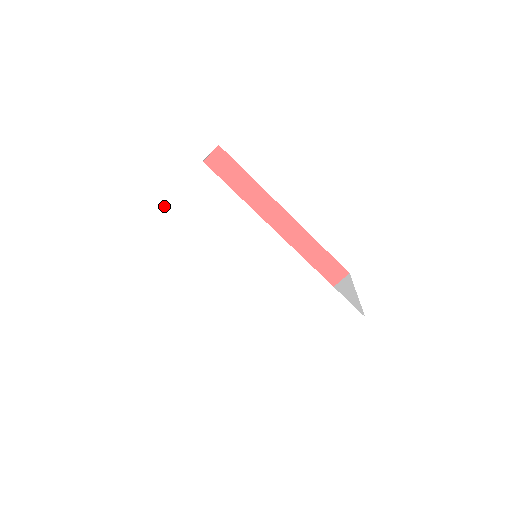
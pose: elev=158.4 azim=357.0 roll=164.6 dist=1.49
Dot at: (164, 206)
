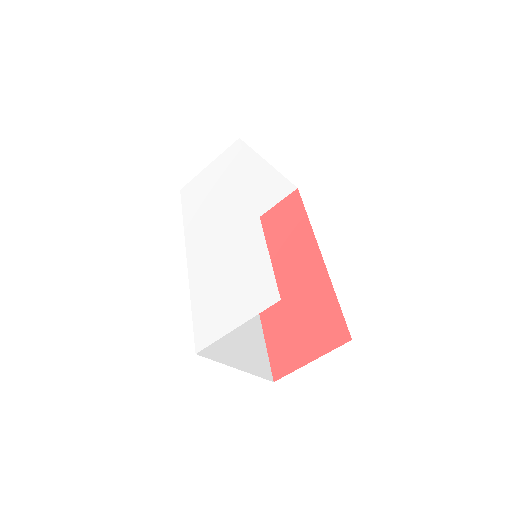
Dot at: (204, 170)
